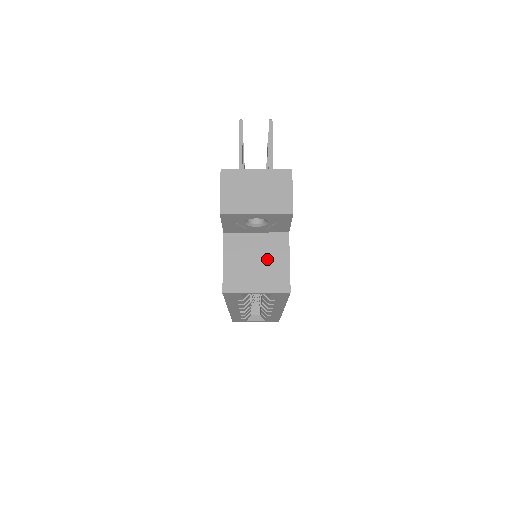
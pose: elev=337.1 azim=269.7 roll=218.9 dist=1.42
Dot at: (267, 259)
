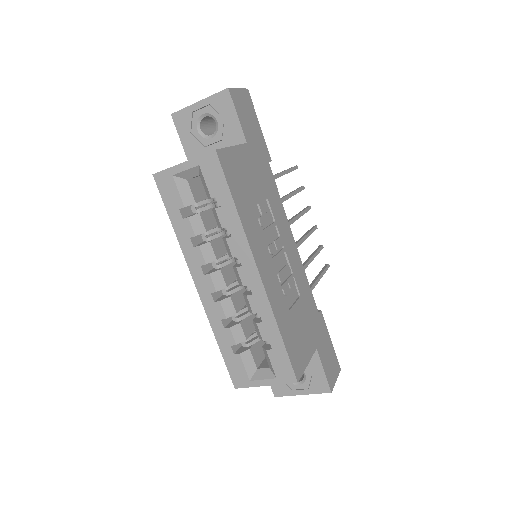
Dot at: occluded
